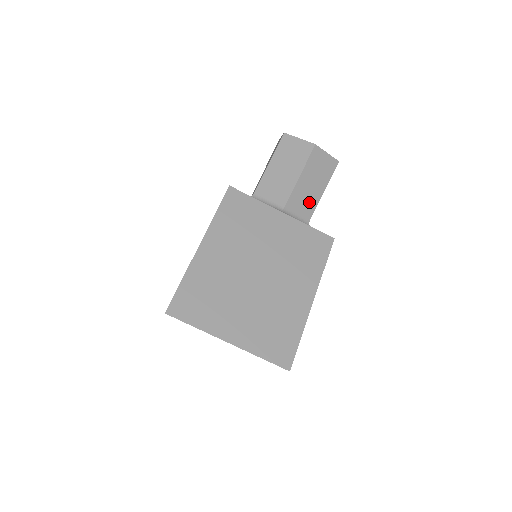
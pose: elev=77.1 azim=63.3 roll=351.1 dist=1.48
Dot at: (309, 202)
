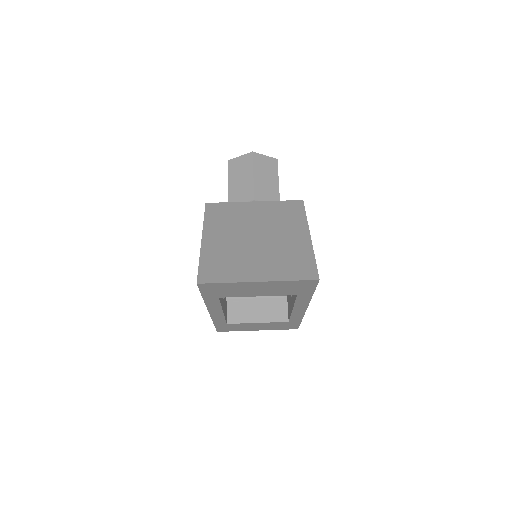
Dot at: (271, 192)
